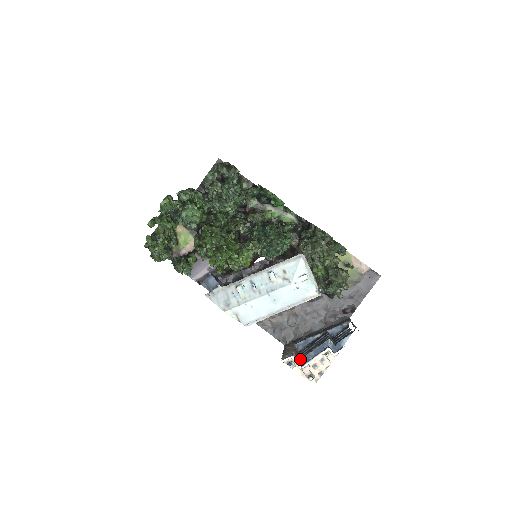
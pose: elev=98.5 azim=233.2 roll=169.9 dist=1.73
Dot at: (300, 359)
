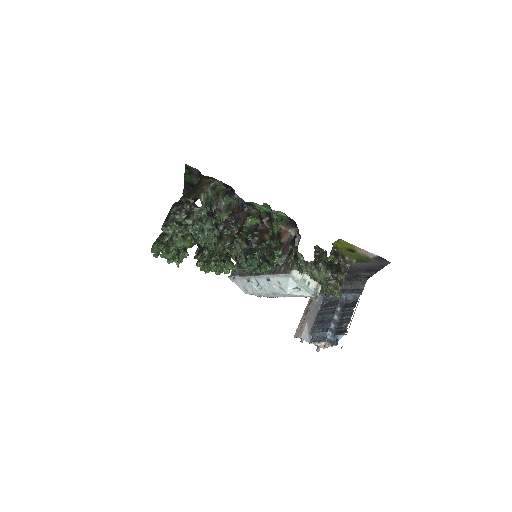
Dot at: (310, 333)
